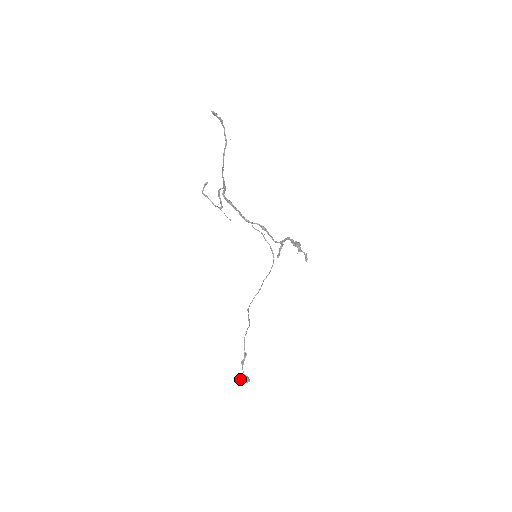
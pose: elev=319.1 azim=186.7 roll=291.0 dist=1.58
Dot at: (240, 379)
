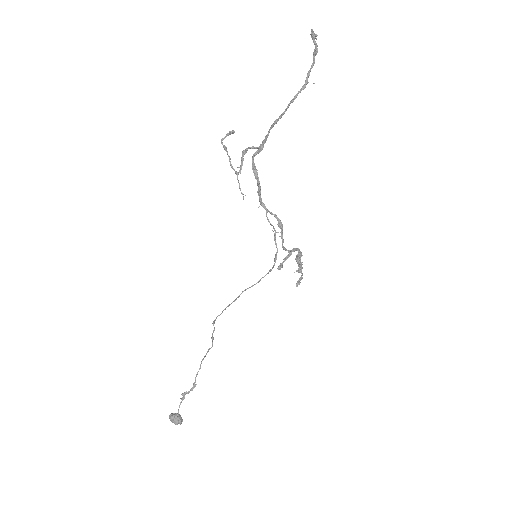
Dot at: (170, 416)
